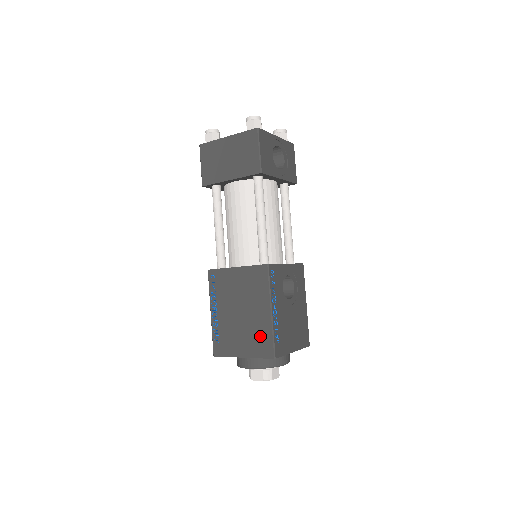
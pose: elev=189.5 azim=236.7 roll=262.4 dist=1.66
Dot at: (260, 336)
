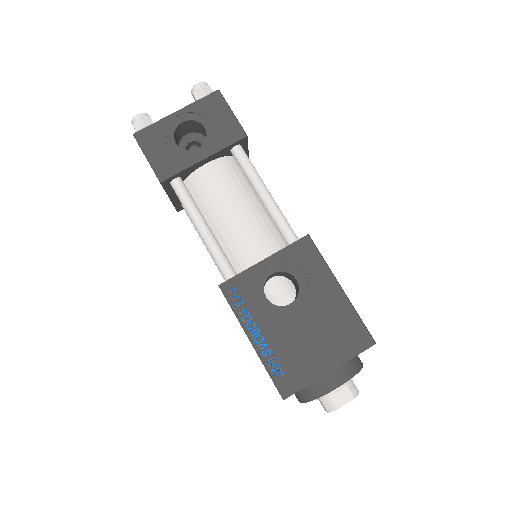
Dot at: occluded
